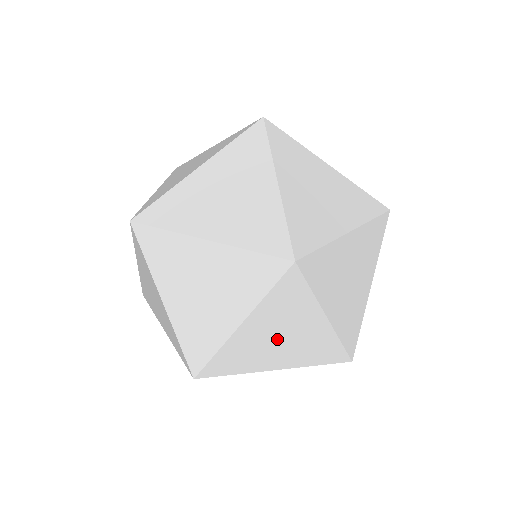
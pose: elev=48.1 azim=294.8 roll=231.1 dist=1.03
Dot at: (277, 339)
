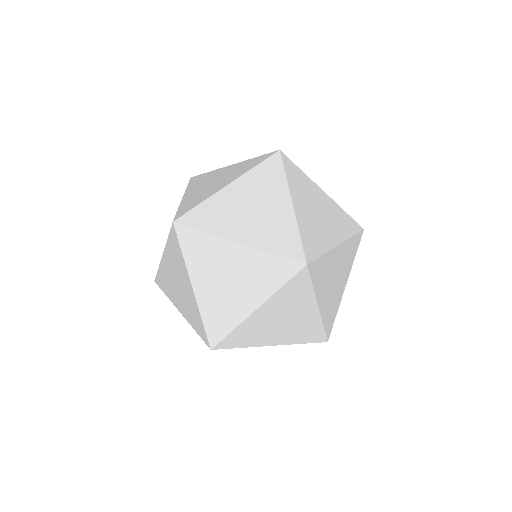
Dot at: (250, 208)
